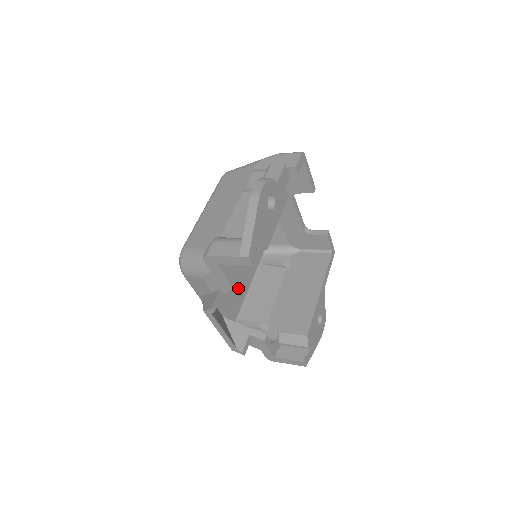
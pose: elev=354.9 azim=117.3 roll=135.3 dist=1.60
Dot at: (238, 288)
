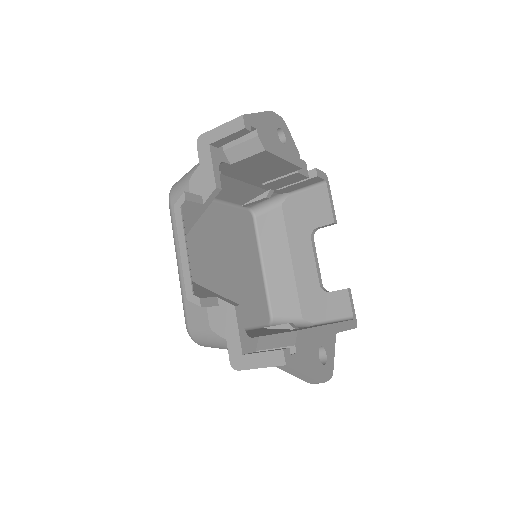
Dot at: occluded
